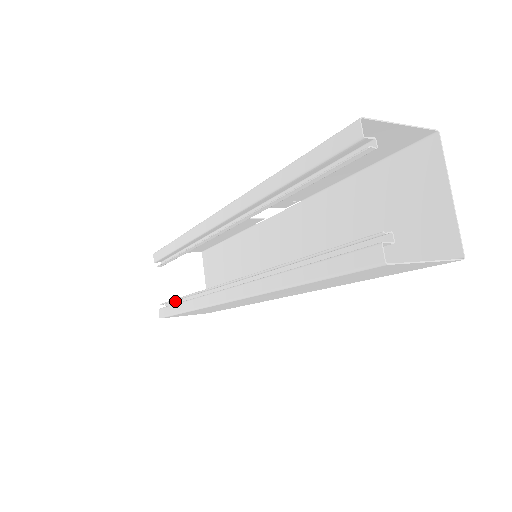
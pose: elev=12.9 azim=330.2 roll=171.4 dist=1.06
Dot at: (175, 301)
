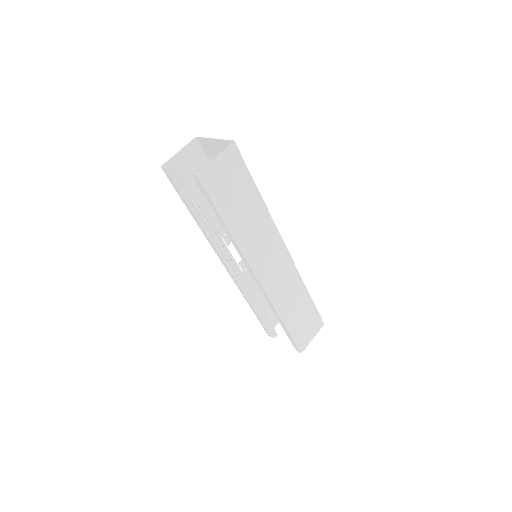
Dot at: occluded
